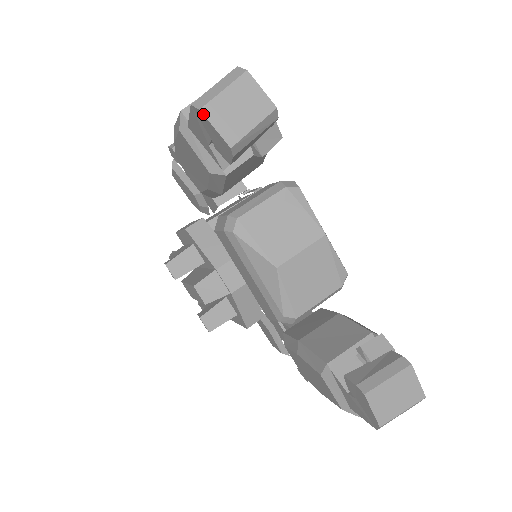
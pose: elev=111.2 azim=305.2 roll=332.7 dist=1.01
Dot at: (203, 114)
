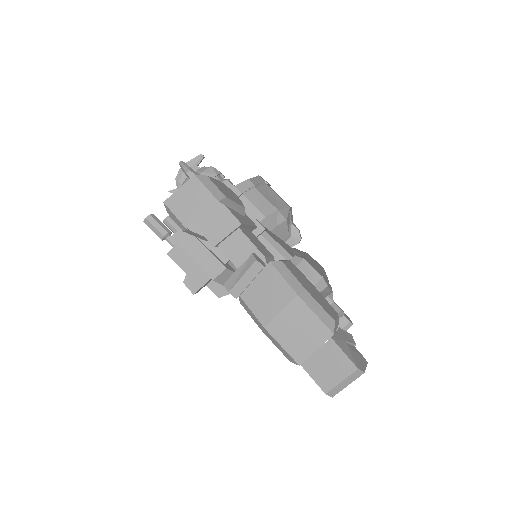
Dot at: (333, 396)
